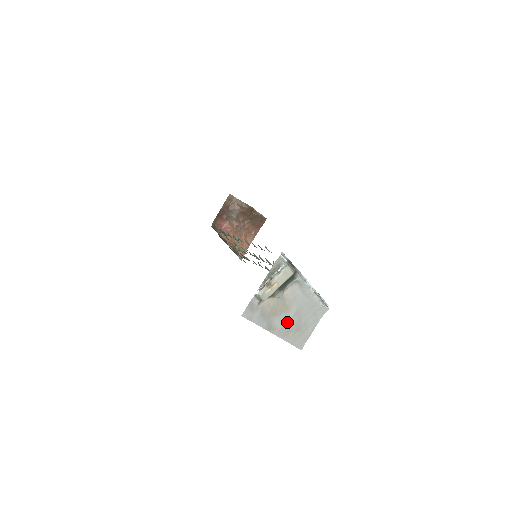
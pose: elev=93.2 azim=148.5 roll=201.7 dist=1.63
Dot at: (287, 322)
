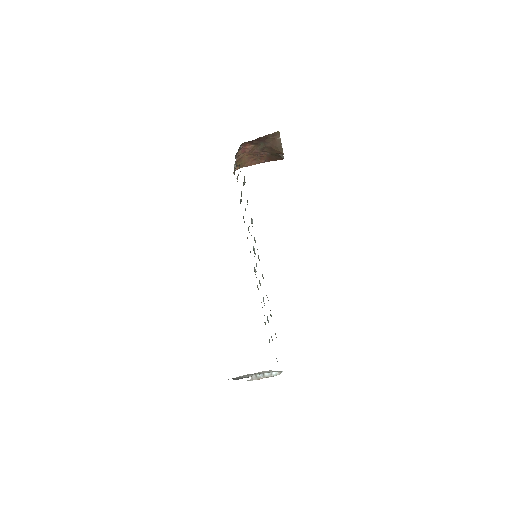
Dot at: occluded
